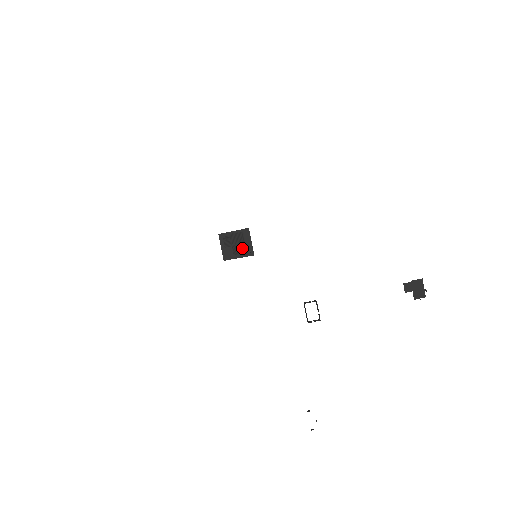
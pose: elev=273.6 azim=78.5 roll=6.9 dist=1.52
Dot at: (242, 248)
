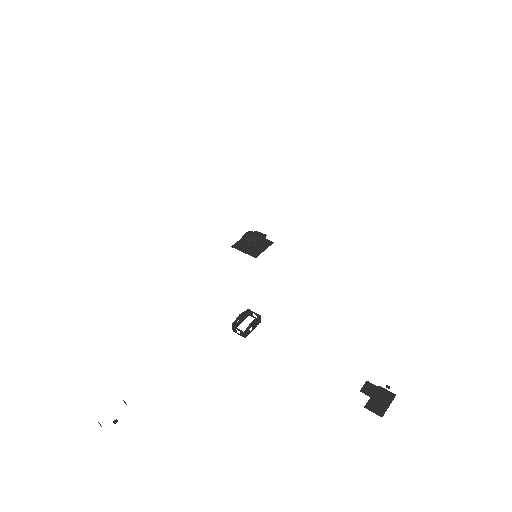
Dot at: (253, 241)
